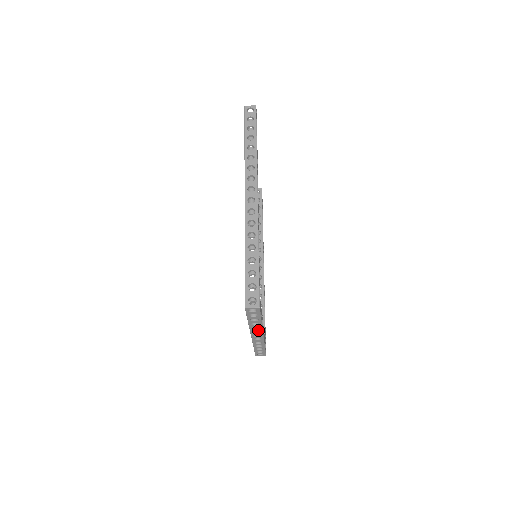
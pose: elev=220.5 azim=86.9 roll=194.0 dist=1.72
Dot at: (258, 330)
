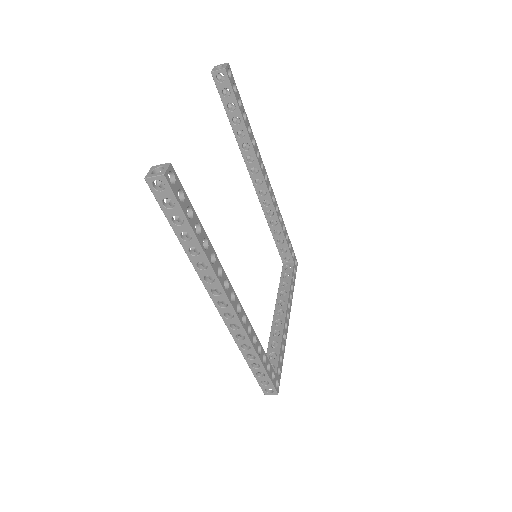
Dot at: occluded
